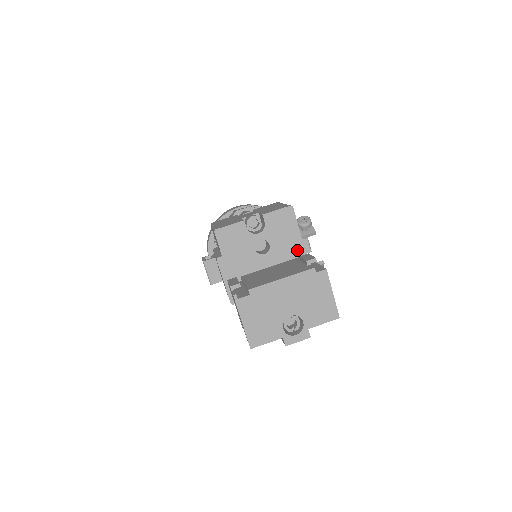
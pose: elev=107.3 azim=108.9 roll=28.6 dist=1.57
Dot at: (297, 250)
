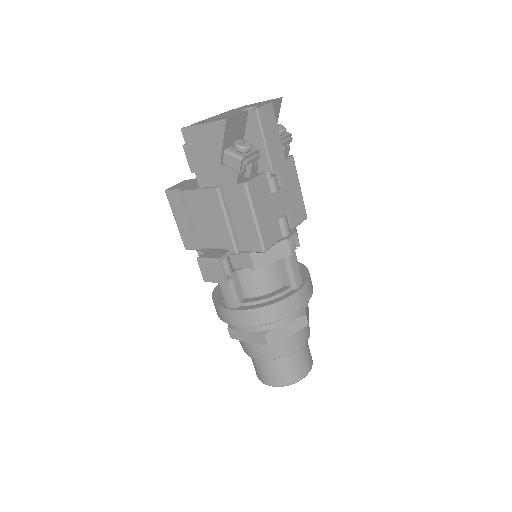
Dot at: occluded
